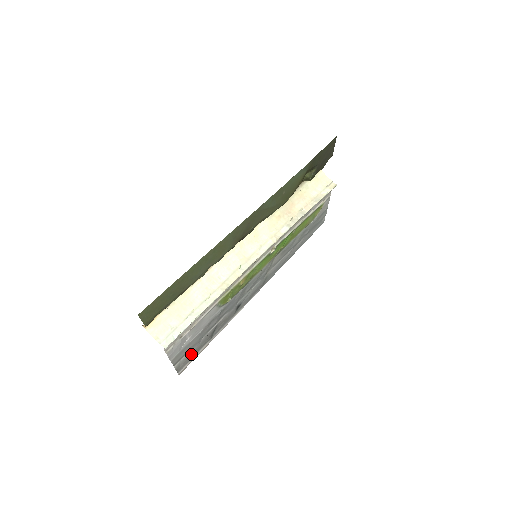
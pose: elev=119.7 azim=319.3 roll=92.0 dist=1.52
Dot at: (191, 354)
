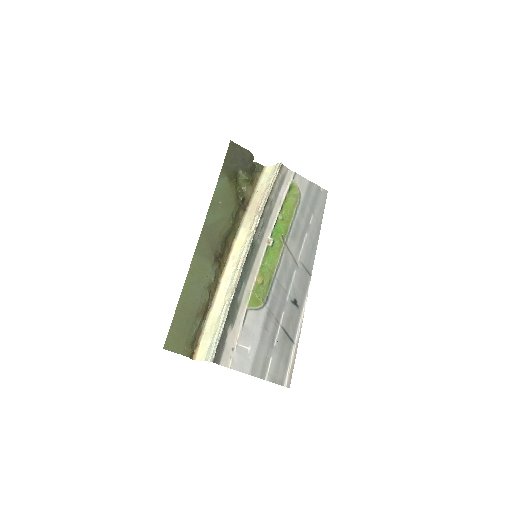
Dot at: (278, 363)
